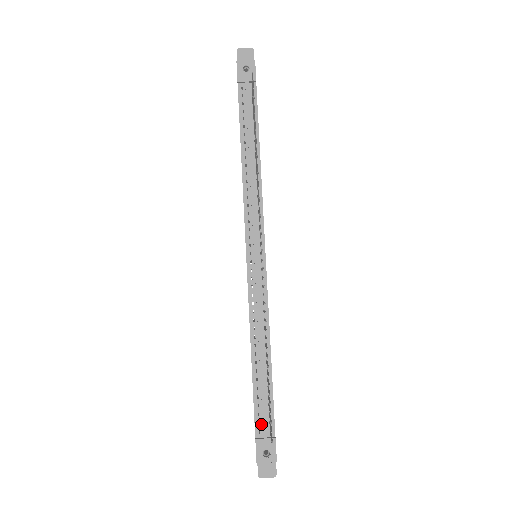
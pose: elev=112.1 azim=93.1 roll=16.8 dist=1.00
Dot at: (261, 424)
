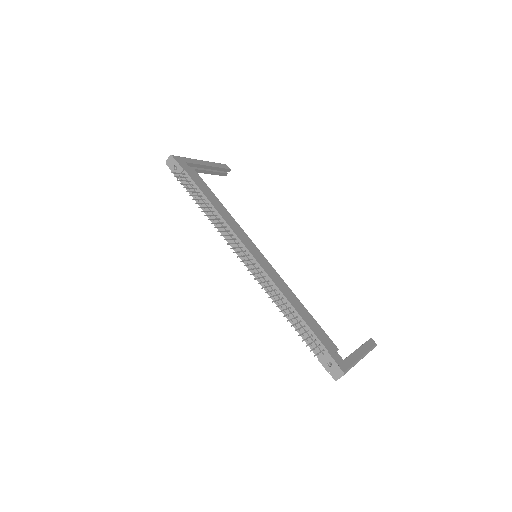
Dot at: (316, 349)
